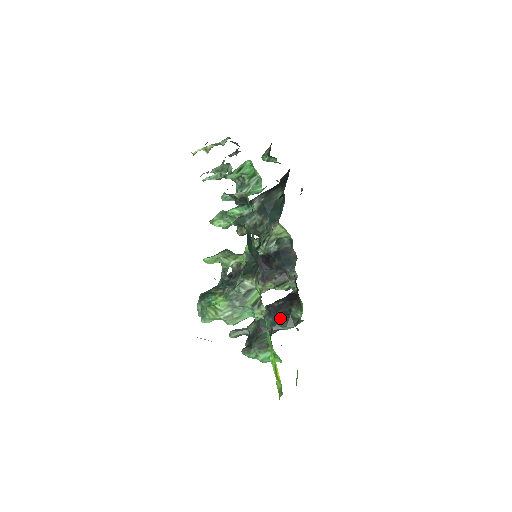
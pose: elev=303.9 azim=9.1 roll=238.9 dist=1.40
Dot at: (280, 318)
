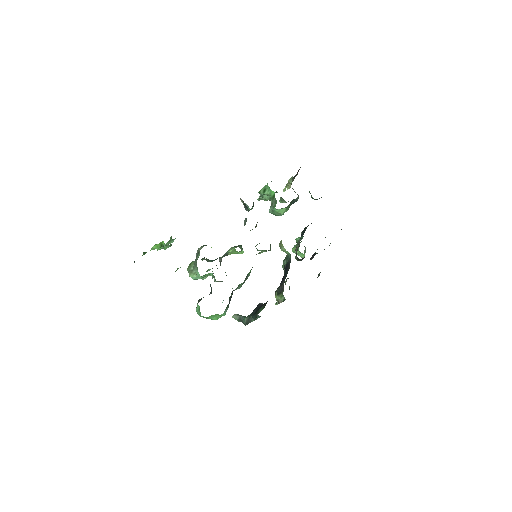
Dot at: (255, 311)
